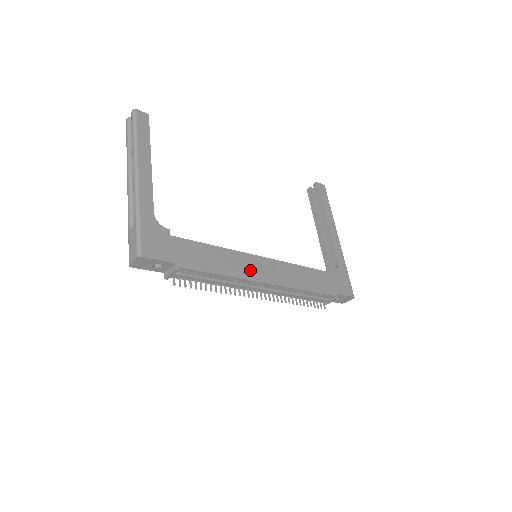
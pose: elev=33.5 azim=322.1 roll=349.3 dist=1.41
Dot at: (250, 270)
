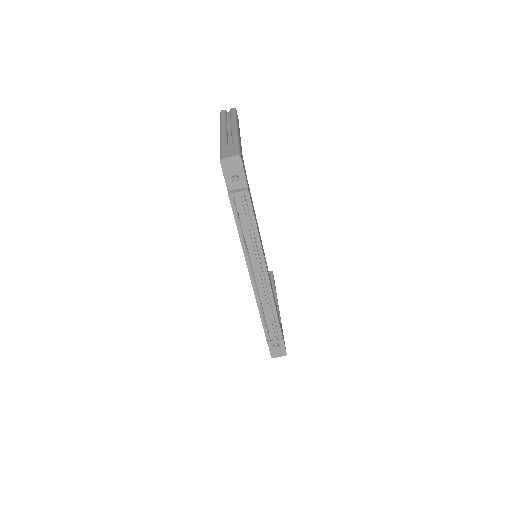
Dot at: (263, 251)
